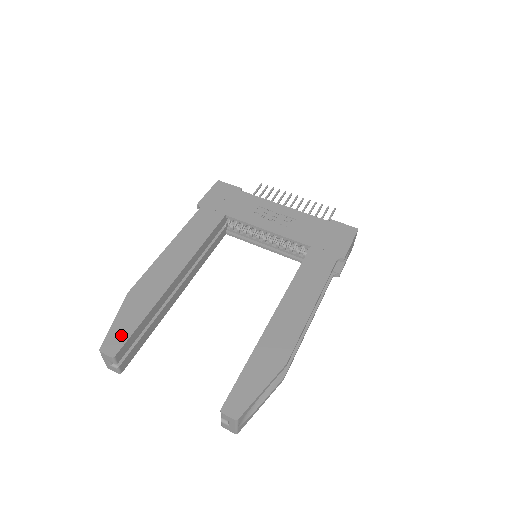
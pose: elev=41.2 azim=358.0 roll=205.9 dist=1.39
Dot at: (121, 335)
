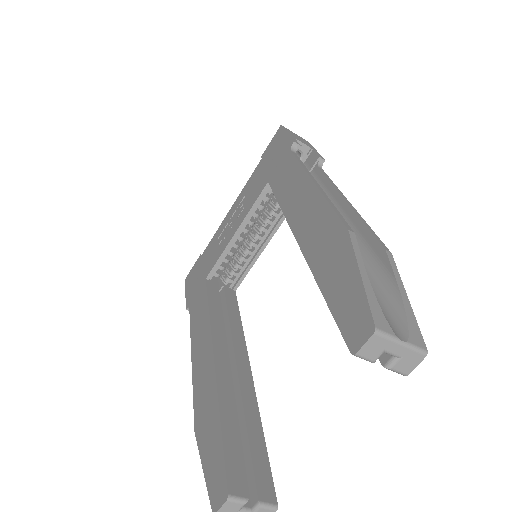
Dot at: (217, 469)
